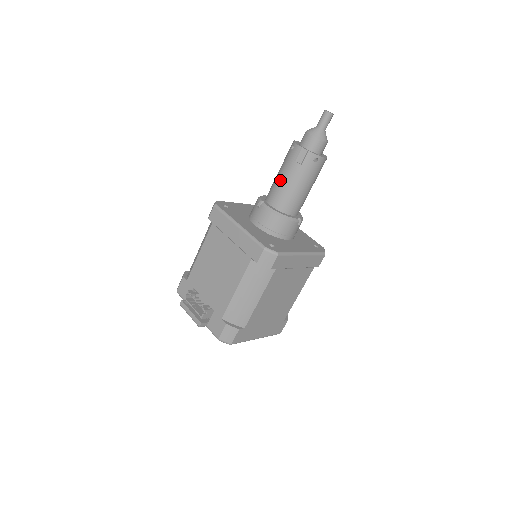
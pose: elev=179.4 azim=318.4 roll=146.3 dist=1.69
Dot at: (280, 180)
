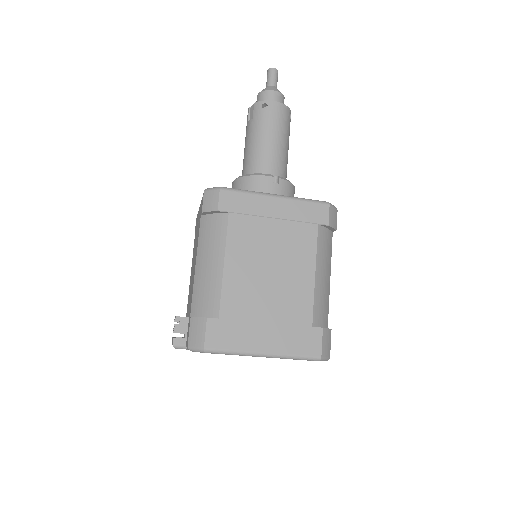
Dot at: (244, 151)
